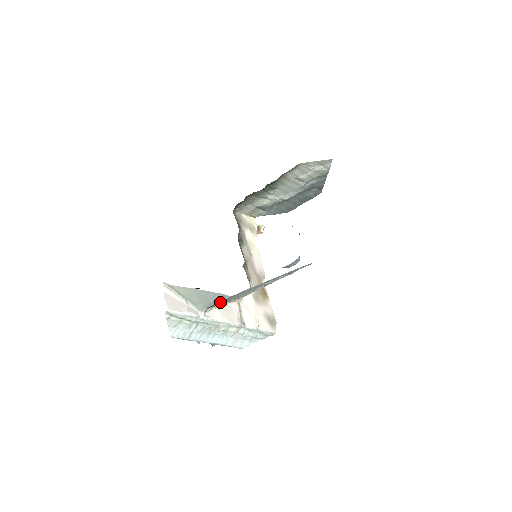
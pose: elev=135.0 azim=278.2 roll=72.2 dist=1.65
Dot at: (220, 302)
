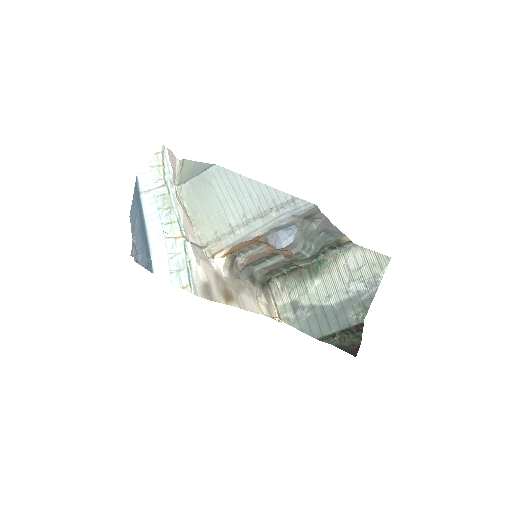
Dot at: (197, 196)
